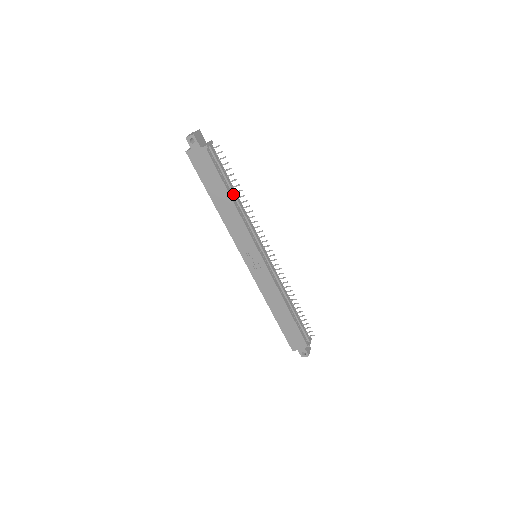
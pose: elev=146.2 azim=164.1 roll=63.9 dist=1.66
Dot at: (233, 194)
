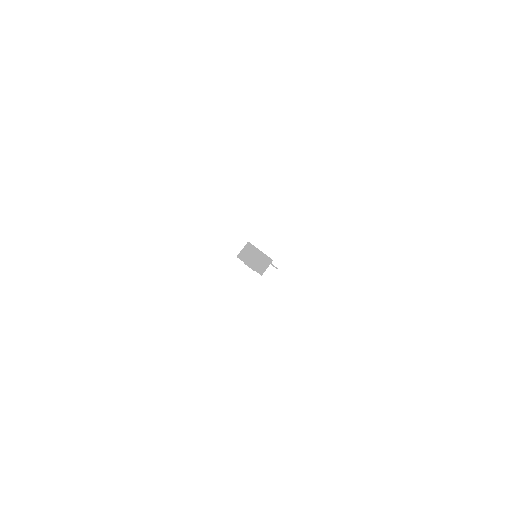
Dot at: occluded
